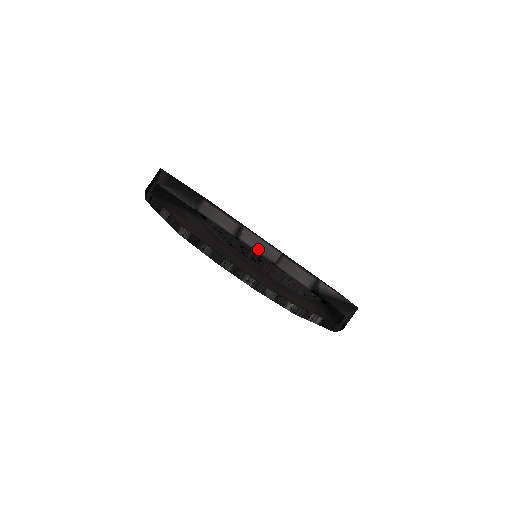
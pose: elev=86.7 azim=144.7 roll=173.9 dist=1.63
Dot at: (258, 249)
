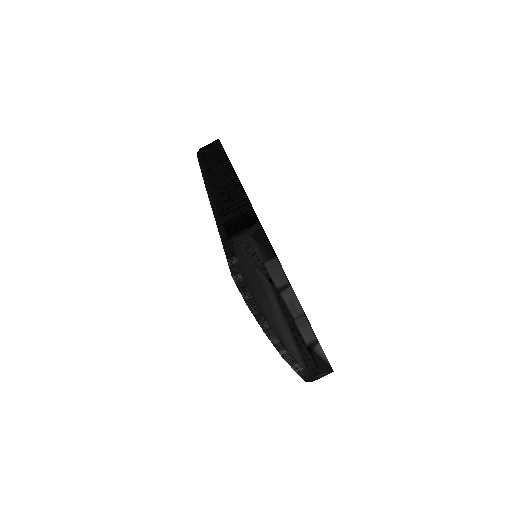
Dot at: (289, 305)
